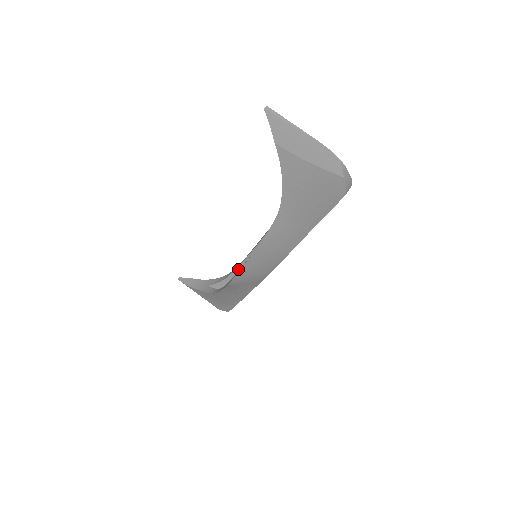
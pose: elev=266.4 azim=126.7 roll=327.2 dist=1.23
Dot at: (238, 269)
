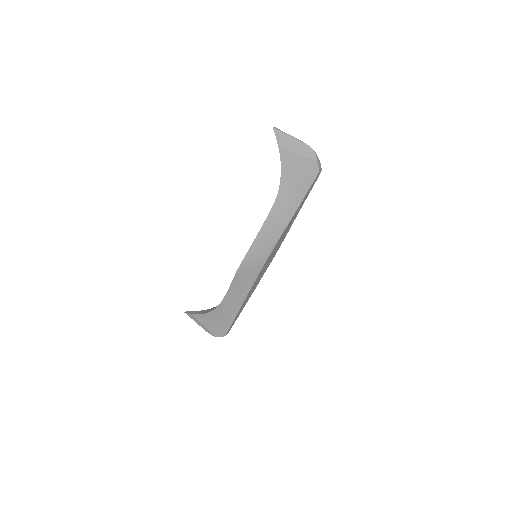
Dot at: occluded
